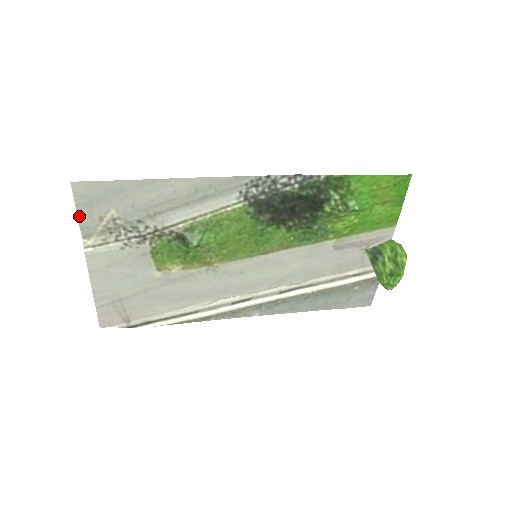
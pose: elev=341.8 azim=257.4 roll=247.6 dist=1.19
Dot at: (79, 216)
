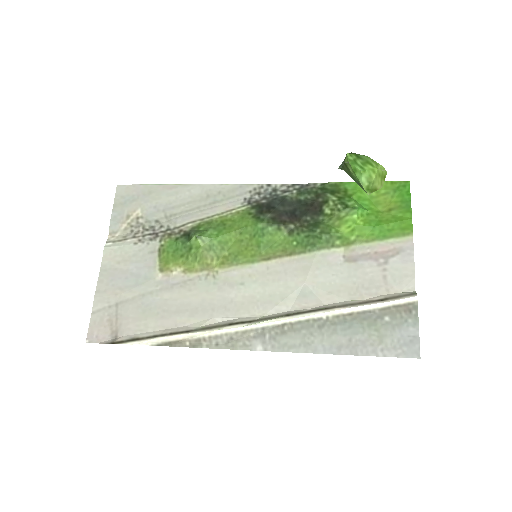
Dot at: (113, 213)
